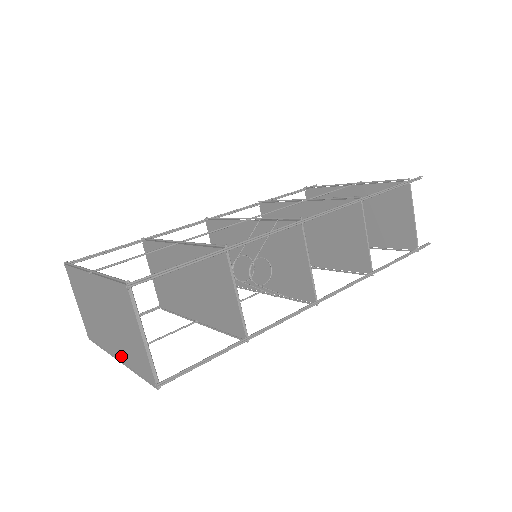
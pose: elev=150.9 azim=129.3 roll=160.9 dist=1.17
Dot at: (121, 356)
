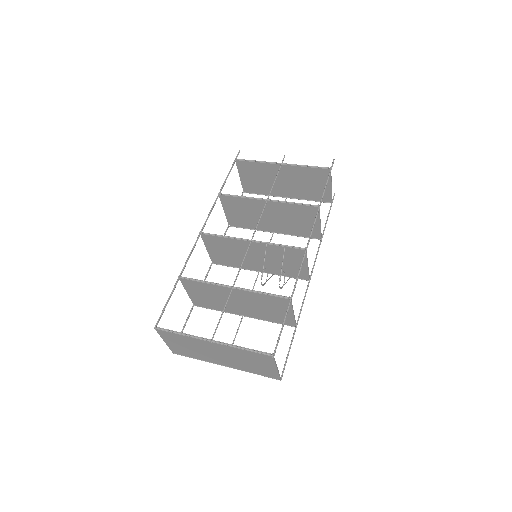
Dot at: (234, 367)
